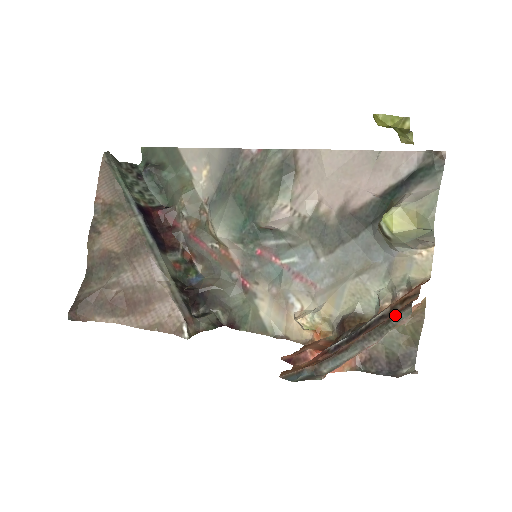
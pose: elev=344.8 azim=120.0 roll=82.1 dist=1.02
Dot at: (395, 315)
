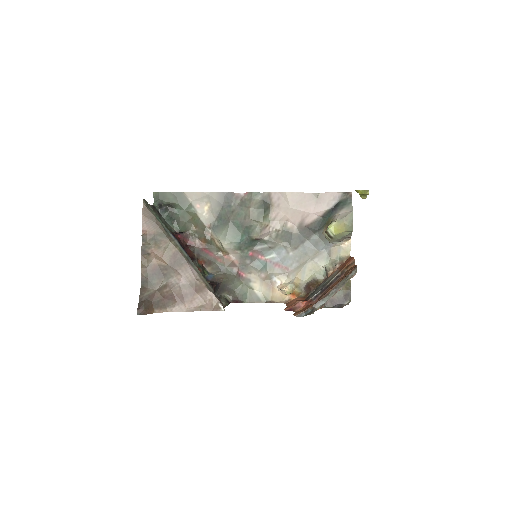
Dot at: (350, 273)
